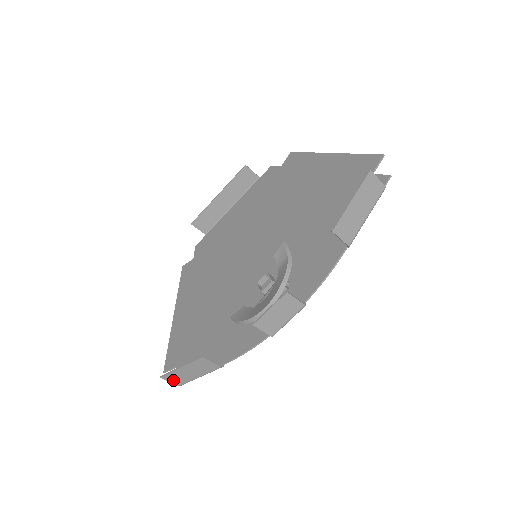
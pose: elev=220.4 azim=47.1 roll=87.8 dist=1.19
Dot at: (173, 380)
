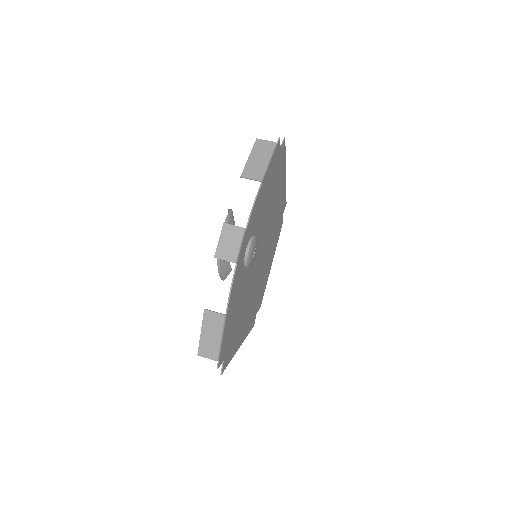
Dot at: (207, 354)
